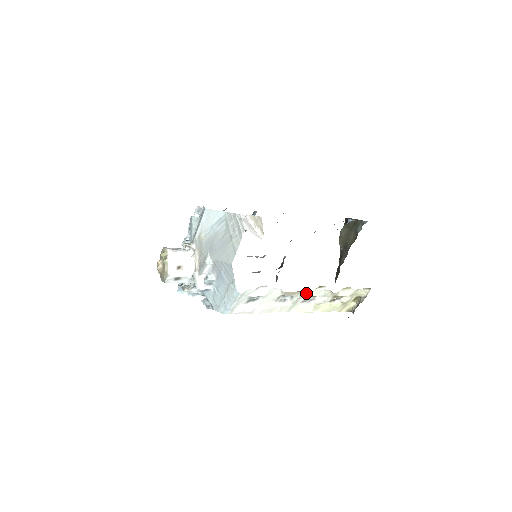
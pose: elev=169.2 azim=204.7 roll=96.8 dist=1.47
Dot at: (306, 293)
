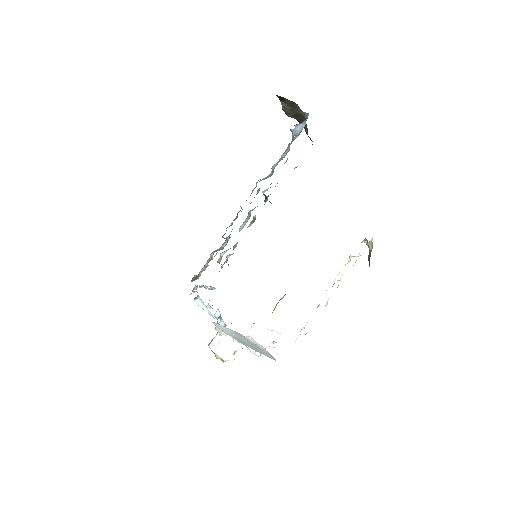
Dot at: occluded
